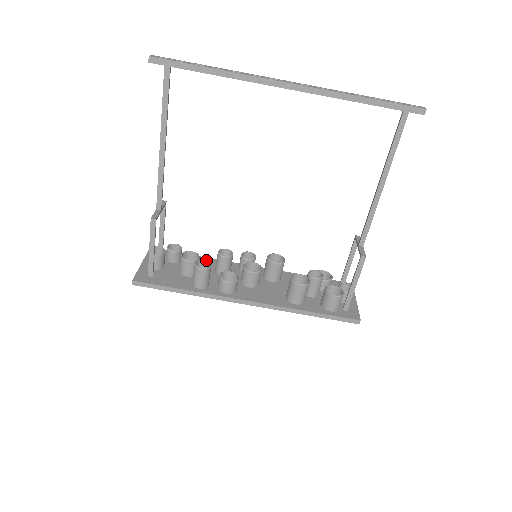
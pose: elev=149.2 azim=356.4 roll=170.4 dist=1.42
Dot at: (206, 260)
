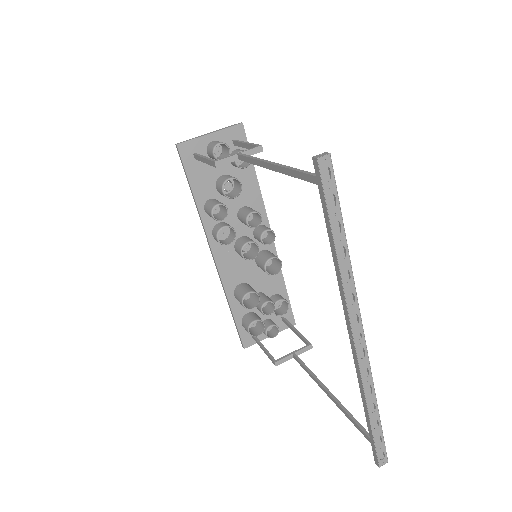
Dot at: (255, 189)
